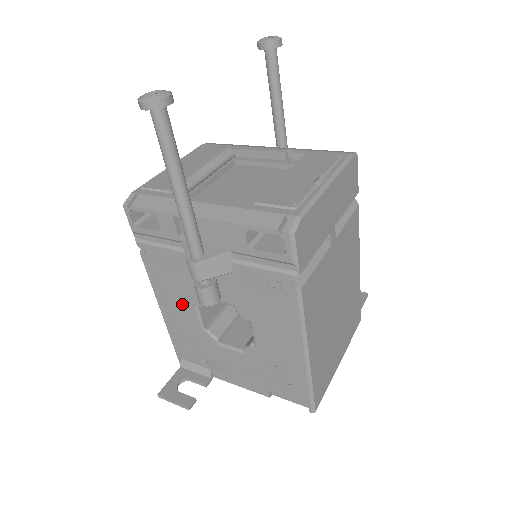
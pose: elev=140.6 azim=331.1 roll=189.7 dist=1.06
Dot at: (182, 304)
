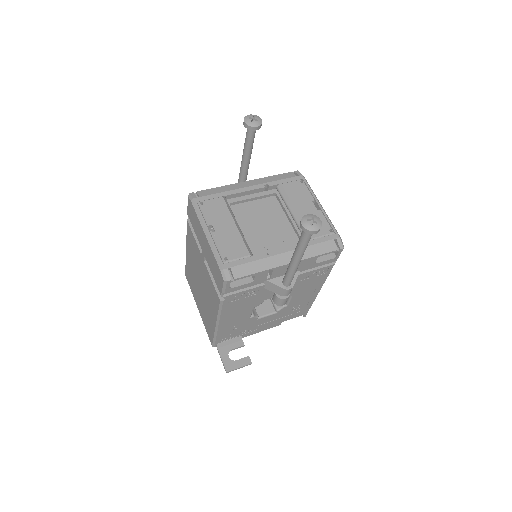
Dot at: (242, 312)
